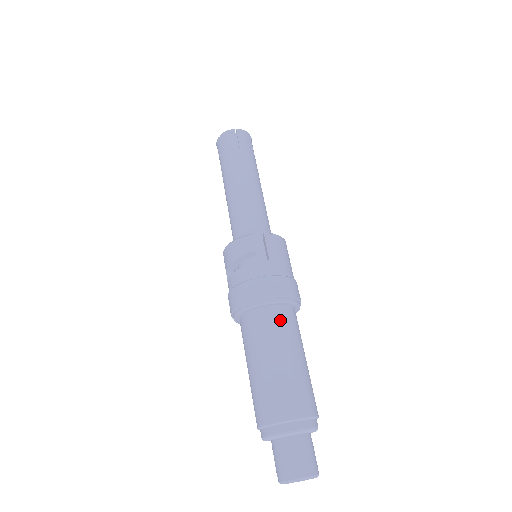
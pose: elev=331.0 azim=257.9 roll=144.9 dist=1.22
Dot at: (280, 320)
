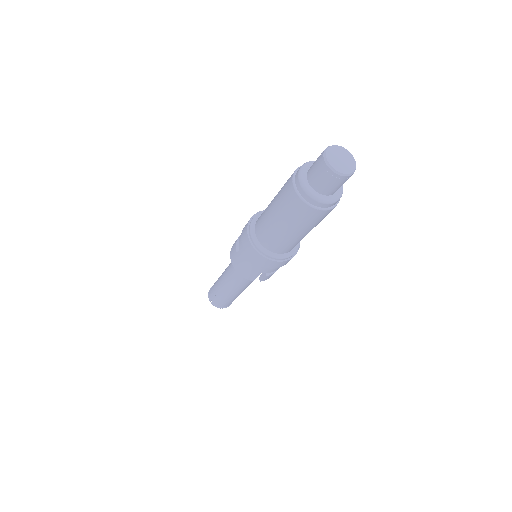
Dot at: occluded
